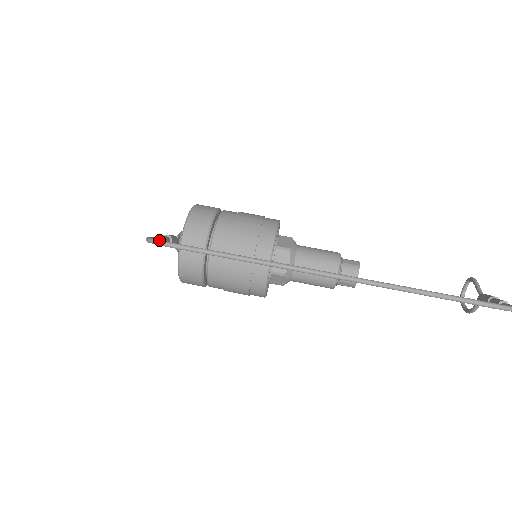
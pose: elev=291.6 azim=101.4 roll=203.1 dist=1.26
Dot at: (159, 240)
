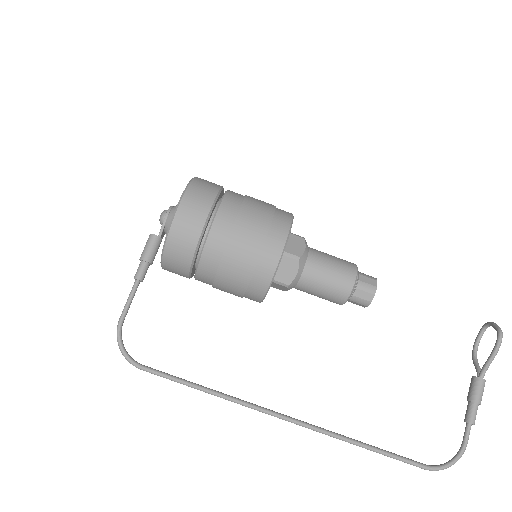
Dot at: (127, 359)
